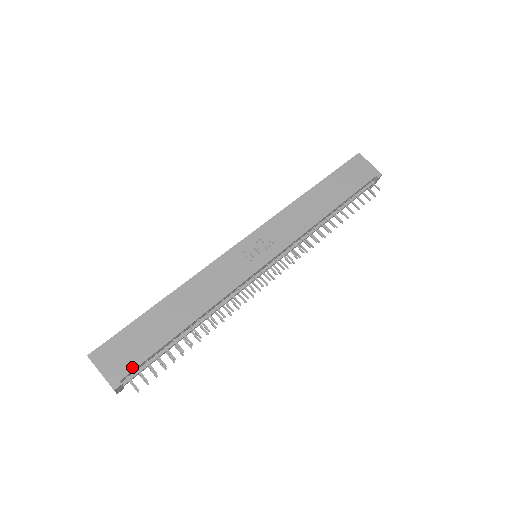
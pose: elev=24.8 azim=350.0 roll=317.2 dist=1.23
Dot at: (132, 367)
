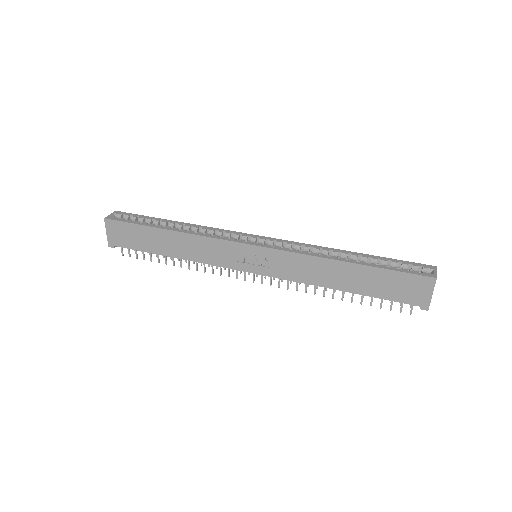
Dot at: (124, 246)
